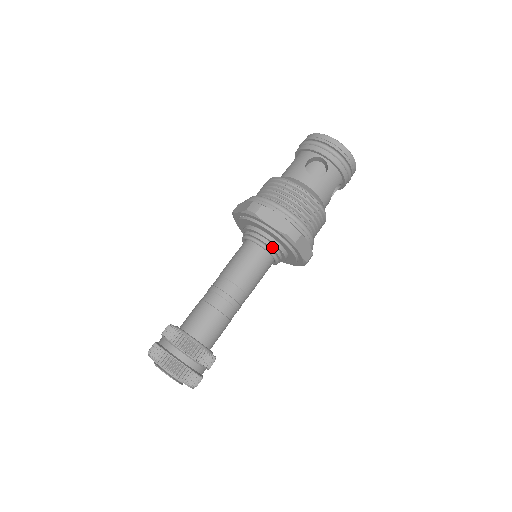
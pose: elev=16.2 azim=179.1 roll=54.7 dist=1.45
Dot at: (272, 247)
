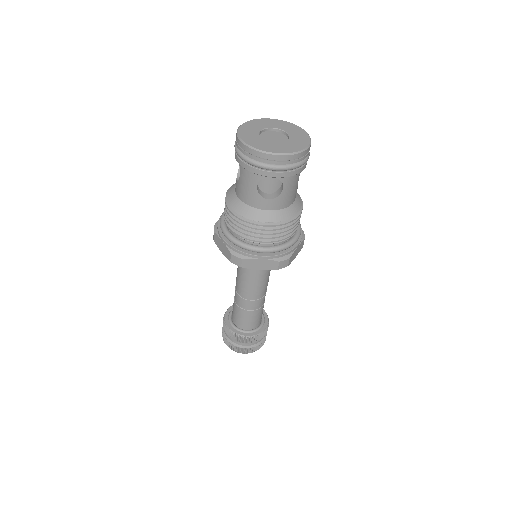
Dot at: occluded
